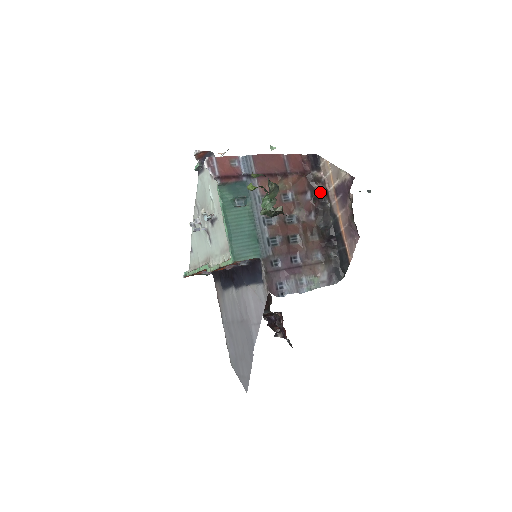
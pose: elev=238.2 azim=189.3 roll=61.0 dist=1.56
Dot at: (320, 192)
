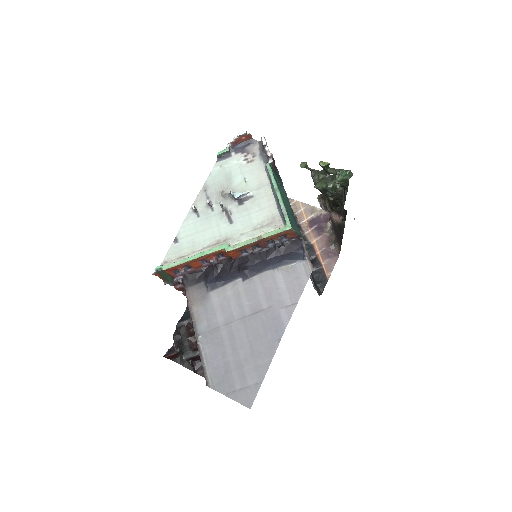
Dot at: occluded
